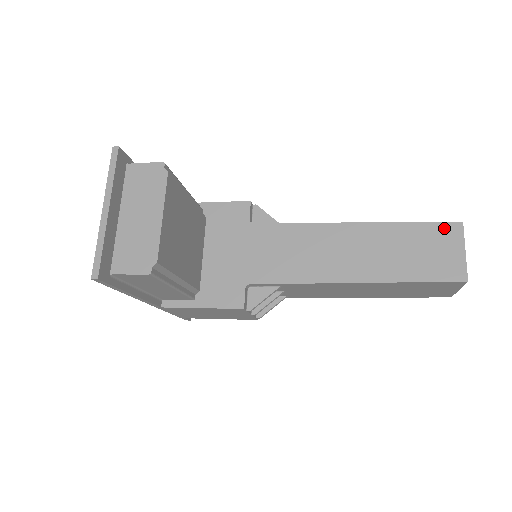
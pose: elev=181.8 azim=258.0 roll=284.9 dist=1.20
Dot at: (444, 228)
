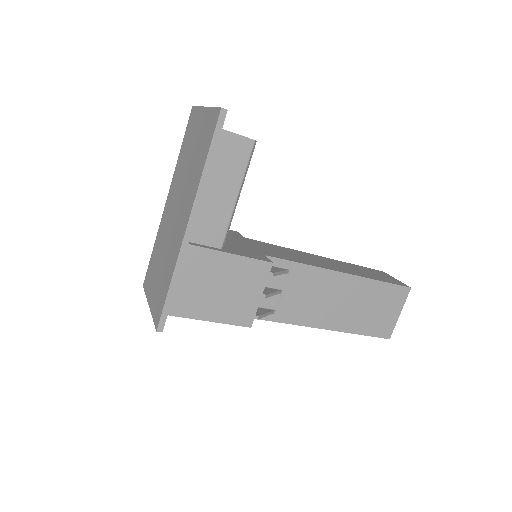
Dot at: (376, 270)
